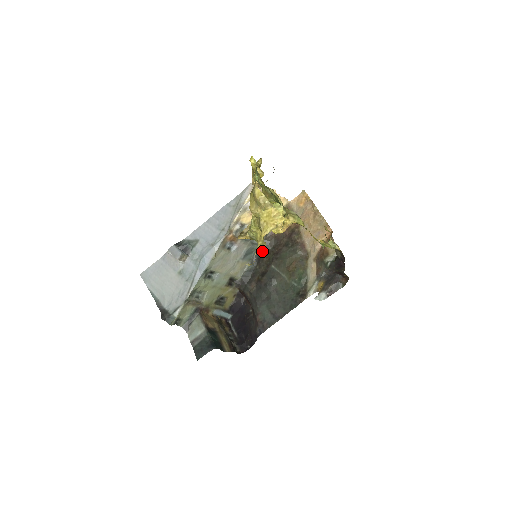
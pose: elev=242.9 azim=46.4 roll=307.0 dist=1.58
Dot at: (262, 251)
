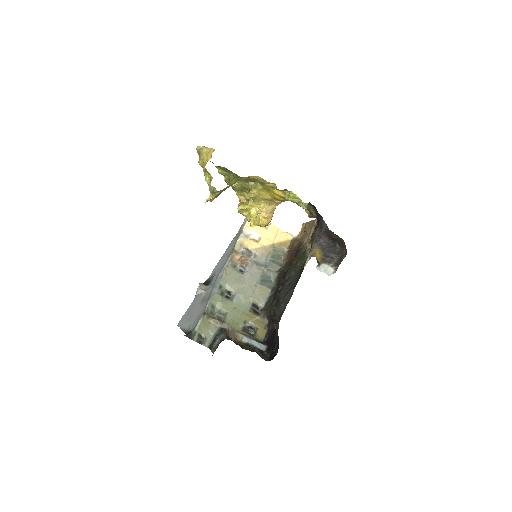
Dot at: (279, 277)
